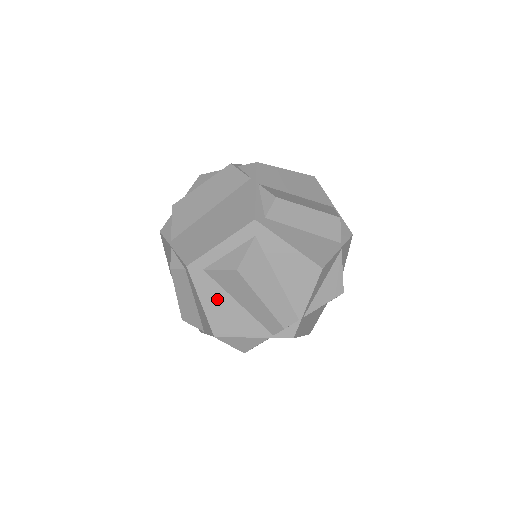
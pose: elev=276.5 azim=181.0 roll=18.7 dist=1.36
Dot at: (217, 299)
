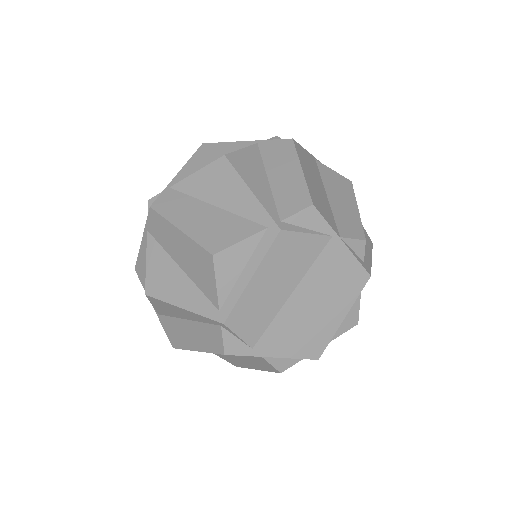
Dot at: occluded
